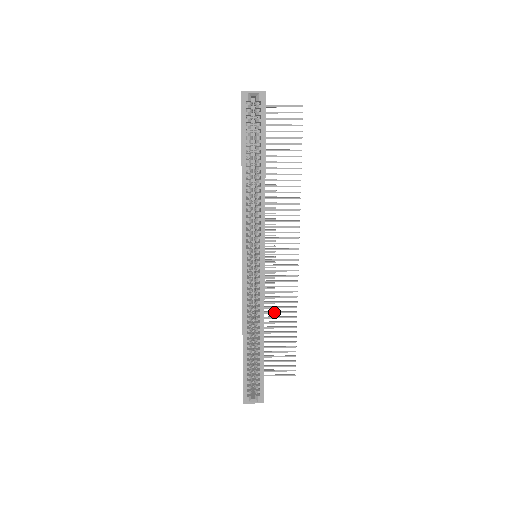
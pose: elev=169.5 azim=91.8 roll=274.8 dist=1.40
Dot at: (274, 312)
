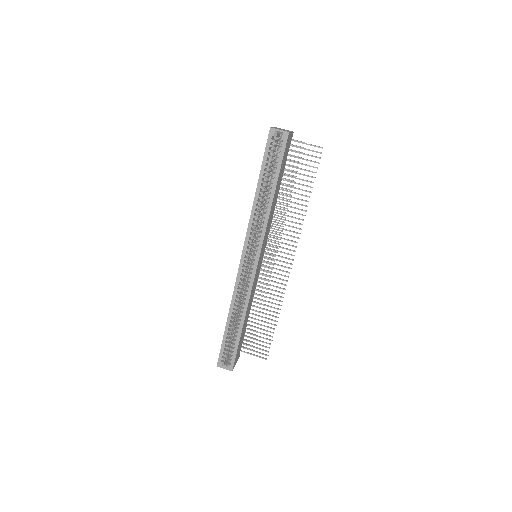
Dot at: (262, 304)
